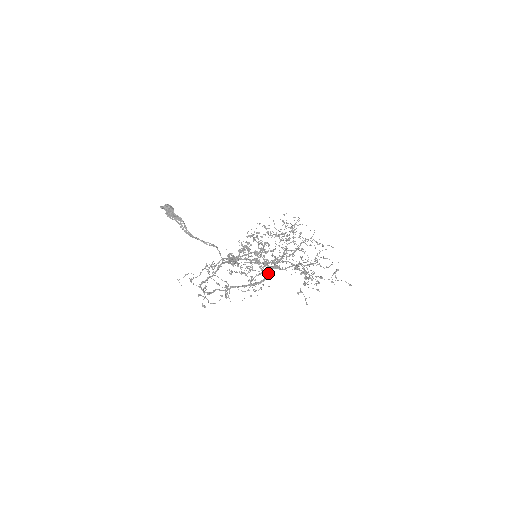
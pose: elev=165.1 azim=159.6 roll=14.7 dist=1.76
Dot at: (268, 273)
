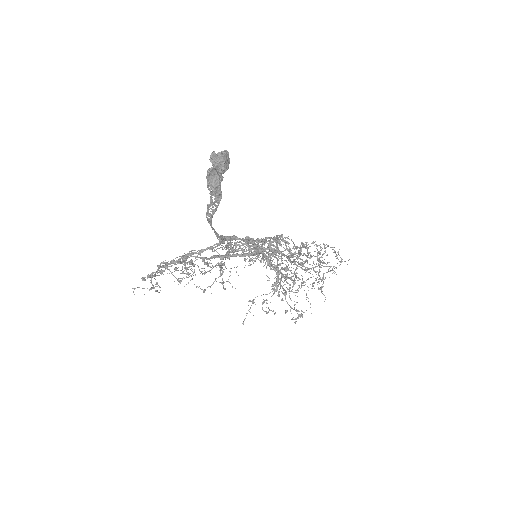
Dot at: (250, 254)
